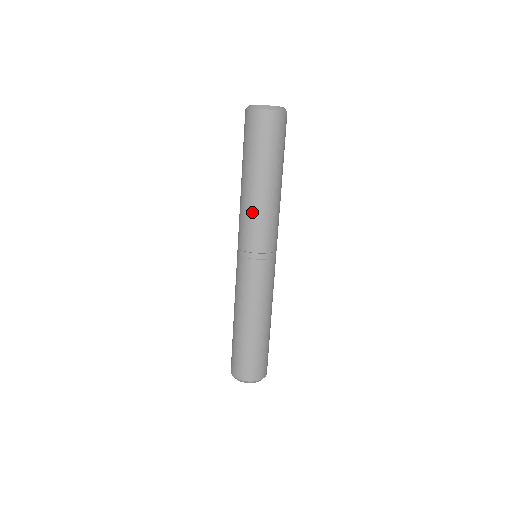
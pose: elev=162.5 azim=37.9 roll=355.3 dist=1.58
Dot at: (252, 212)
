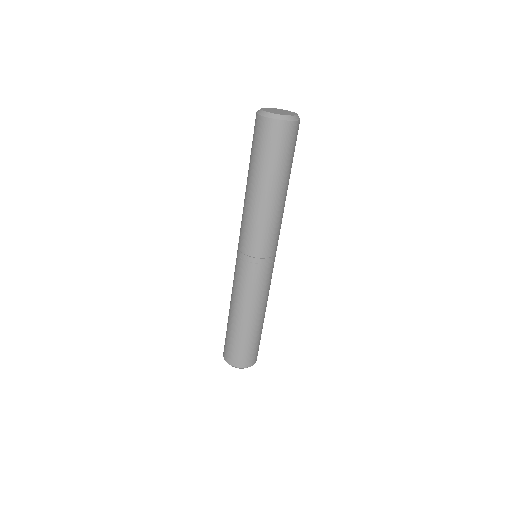
Dot at: (246, 215)
